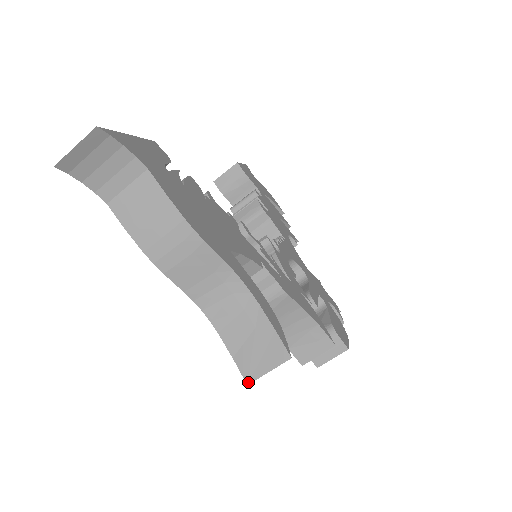
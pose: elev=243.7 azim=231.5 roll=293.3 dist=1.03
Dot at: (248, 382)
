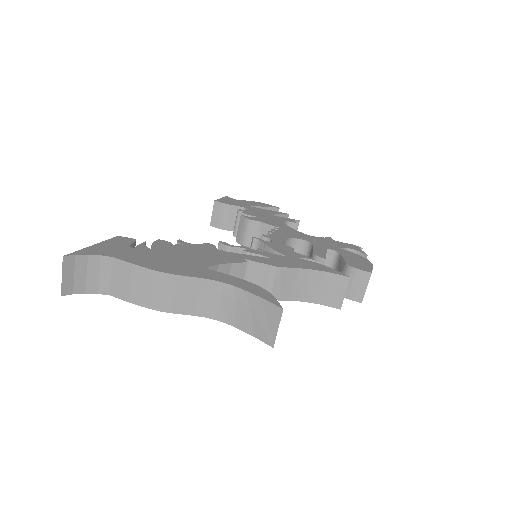
Dot at: (272, 345)
